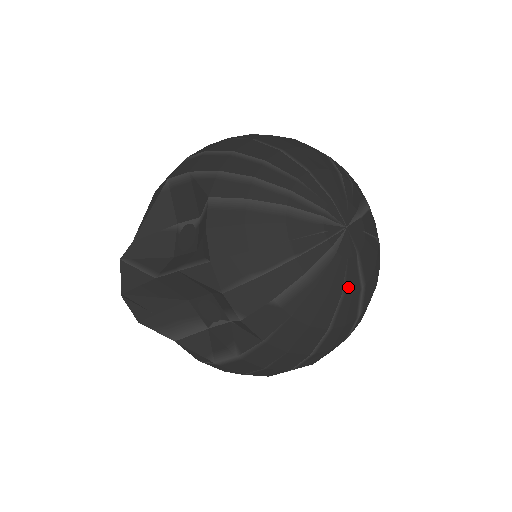
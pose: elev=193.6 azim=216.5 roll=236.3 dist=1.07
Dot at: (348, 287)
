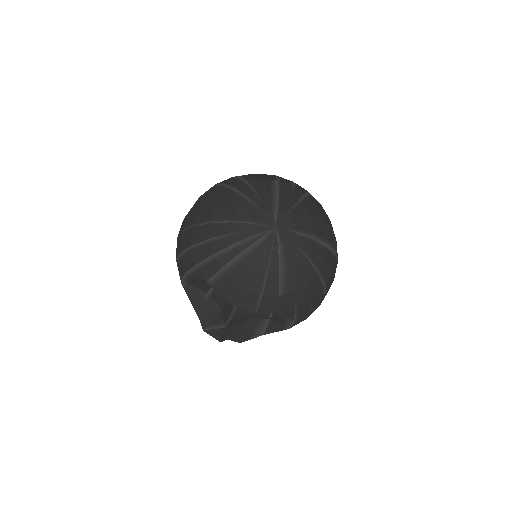
Dot at: (306, 250)
